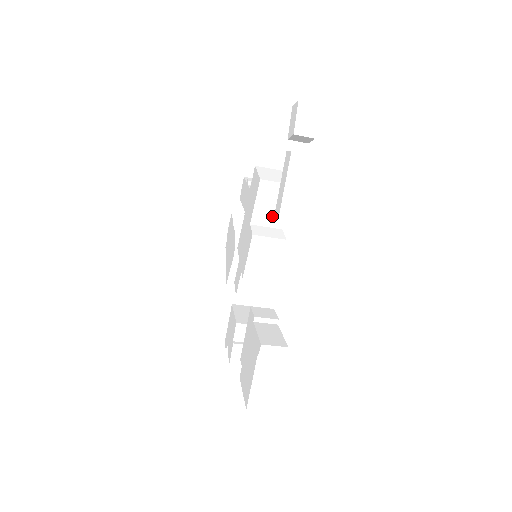
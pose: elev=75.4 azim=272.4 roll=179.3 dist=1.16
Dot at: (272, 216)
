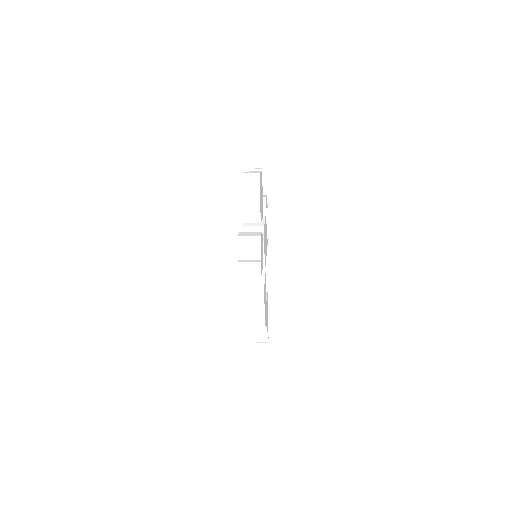
Dot at: occluded
